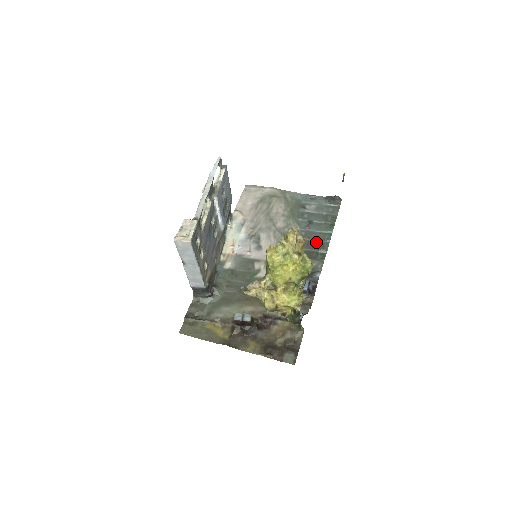
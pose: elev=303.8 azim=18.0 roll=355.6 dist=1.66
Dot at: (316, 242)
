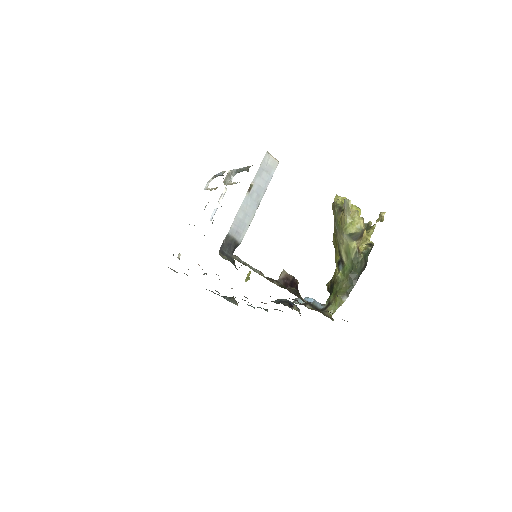
Dot at: occluded
